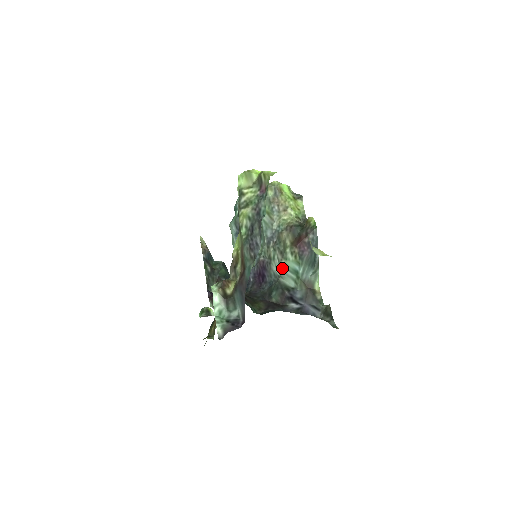
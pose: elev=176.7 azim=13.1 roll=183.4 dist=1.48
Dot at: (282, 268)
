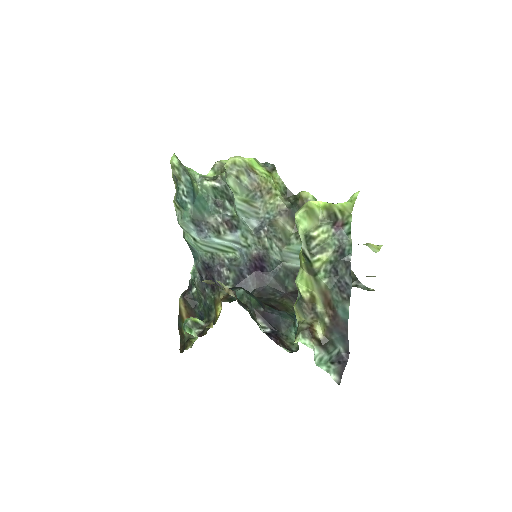
Dot at: (285, 254)
